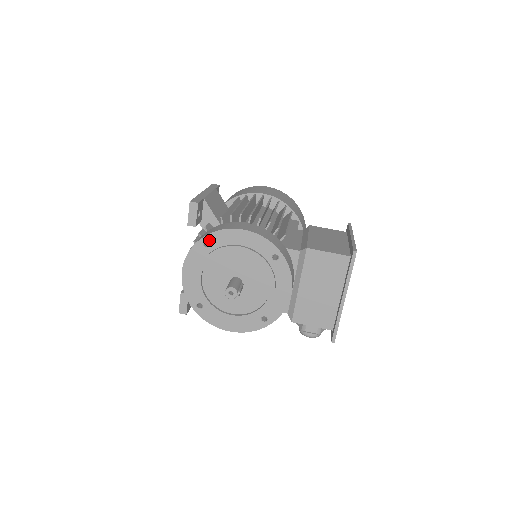
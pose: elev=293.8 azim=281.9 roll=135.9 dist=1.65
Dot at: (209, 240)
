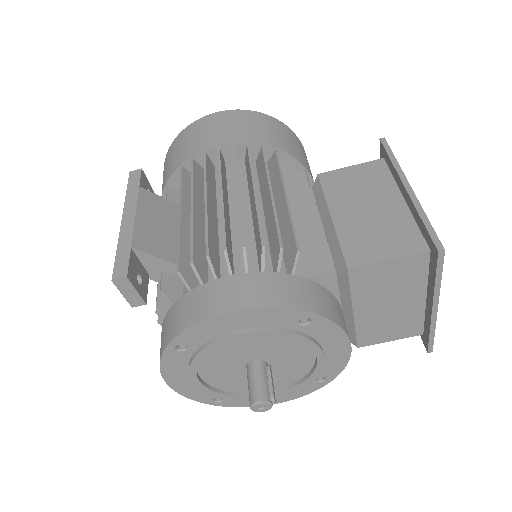
Dot at: (181, 342)
